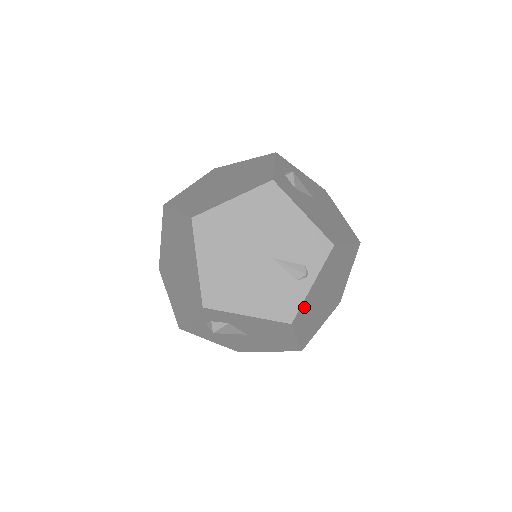
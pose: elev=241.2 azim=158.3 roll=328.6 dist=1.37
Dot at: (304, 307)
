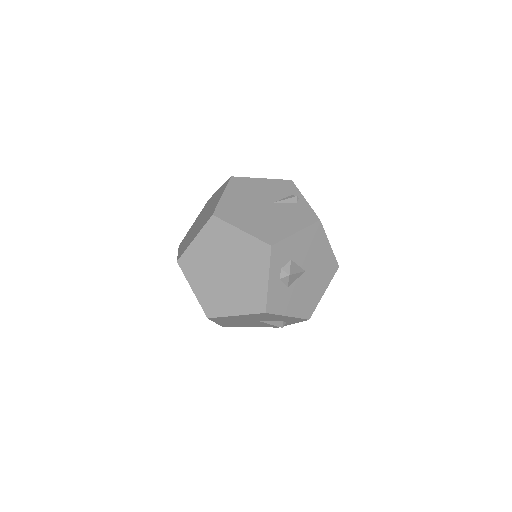
Dot at: occluded
